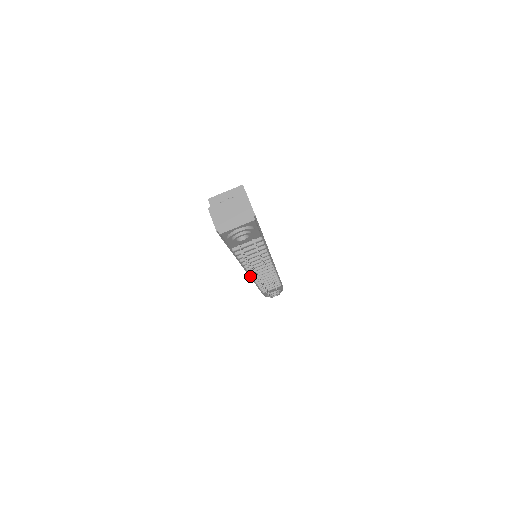
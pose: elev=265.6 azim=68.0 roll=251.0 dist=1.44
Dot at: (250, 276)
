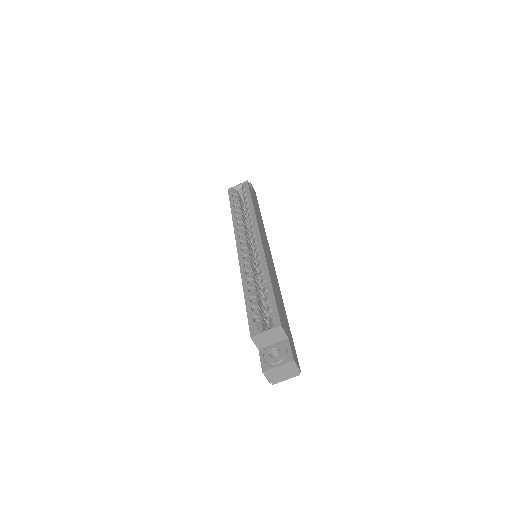
Dot at: occluded
